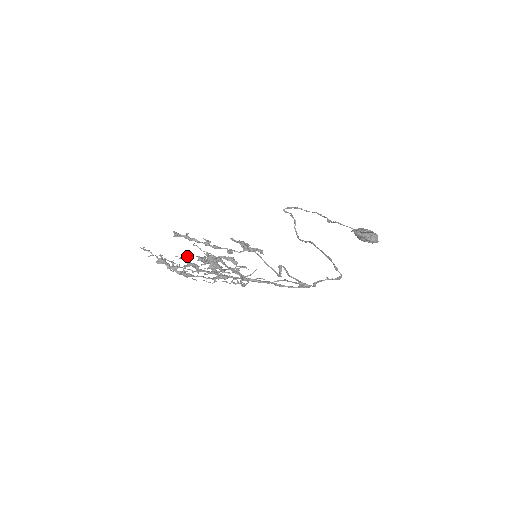
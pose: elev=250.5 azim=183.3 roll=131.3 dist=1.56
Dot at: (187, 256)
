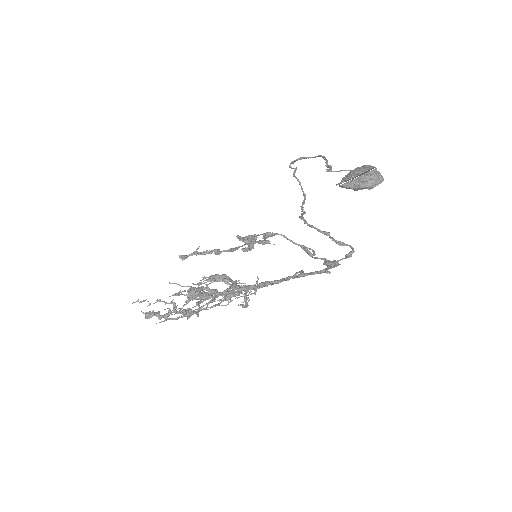
Dot at: occluded
